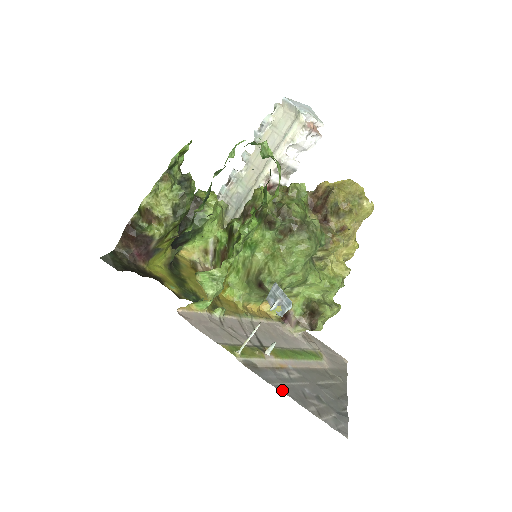
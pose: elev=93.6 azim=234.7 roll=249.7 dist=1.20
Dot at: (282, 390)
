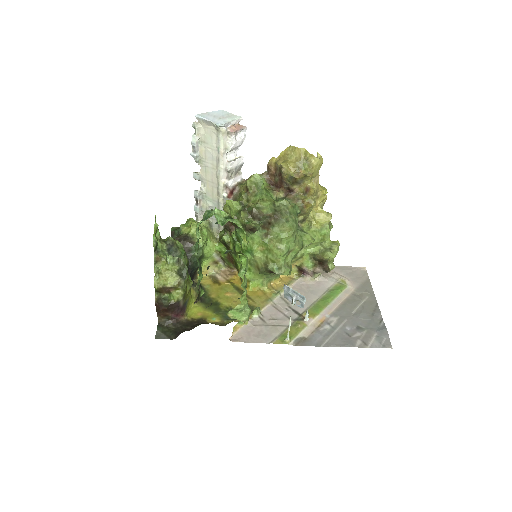
Dot at: (331, 345)
